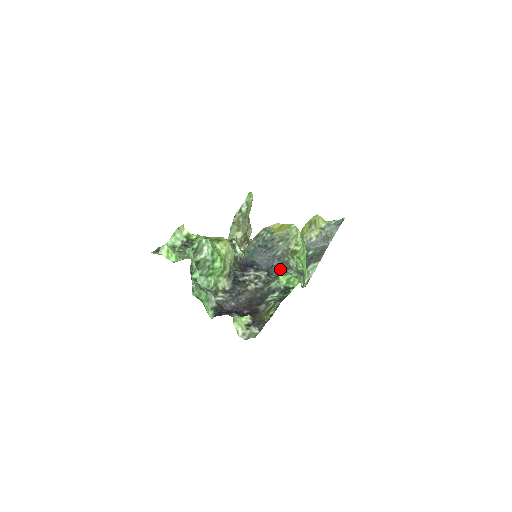
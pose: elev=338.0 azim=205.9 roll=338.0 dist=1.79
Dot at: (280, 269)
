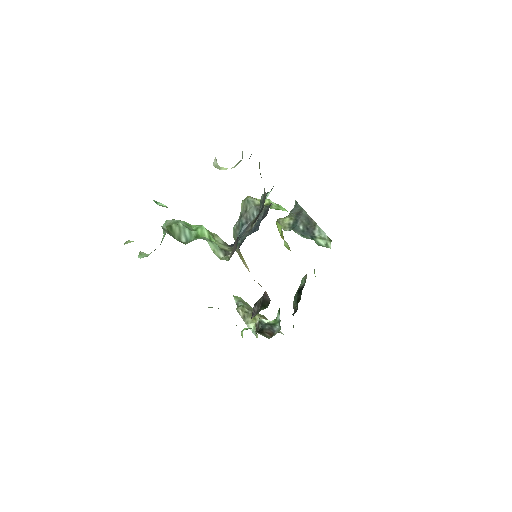
Dot at: (267, 213)
